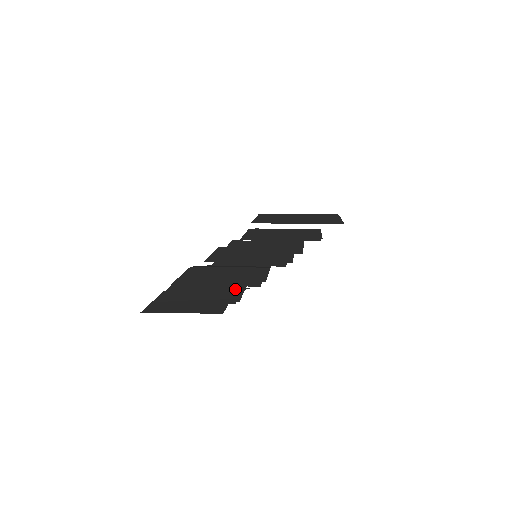
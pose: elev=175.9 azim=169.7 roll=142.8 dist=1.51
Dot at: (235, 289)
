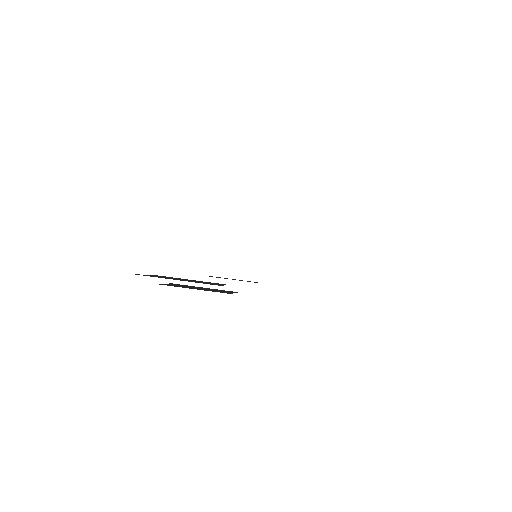
Dot at: occluded
